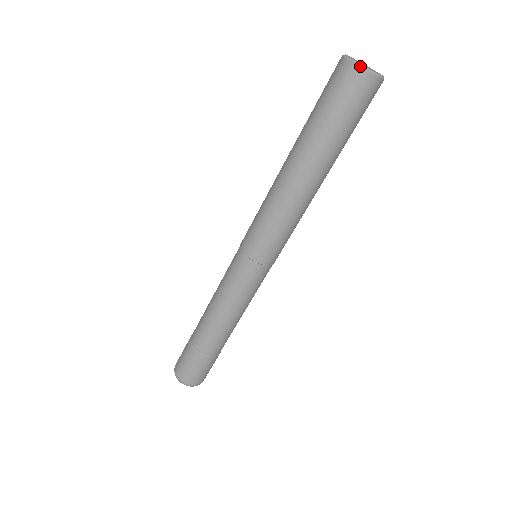
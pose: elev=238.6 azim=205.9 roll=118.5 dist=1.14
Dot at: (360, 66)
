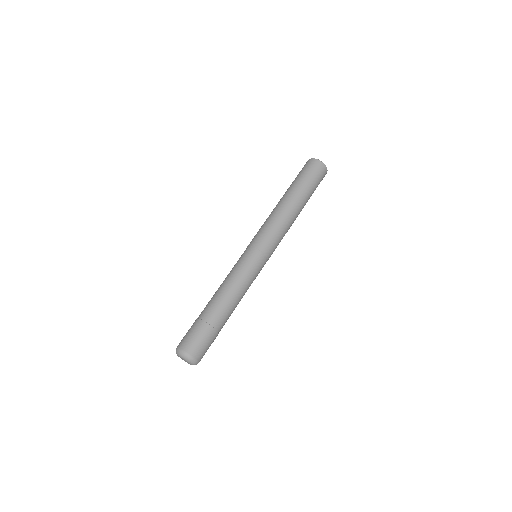
Dot at: (313, 158)
